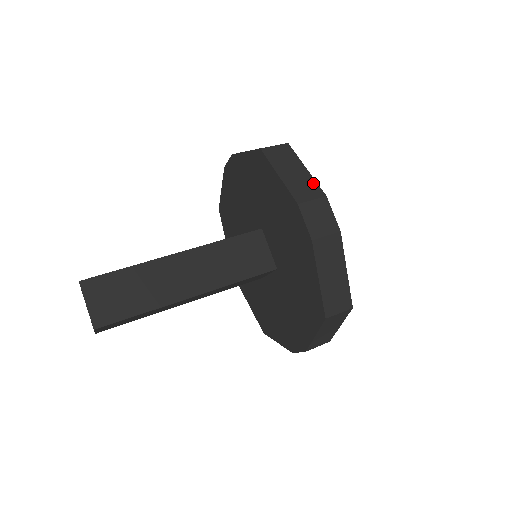
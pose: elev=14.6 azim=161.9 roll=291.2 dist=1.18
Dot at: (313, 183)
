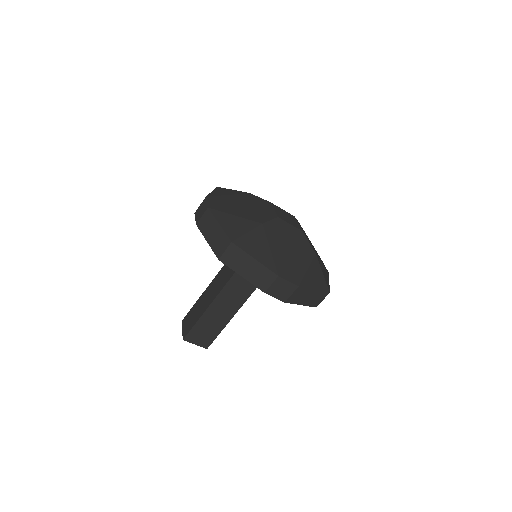
Dot at: (265, 270)
